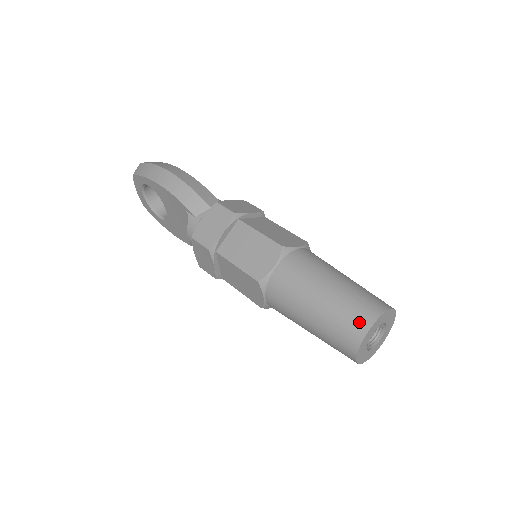
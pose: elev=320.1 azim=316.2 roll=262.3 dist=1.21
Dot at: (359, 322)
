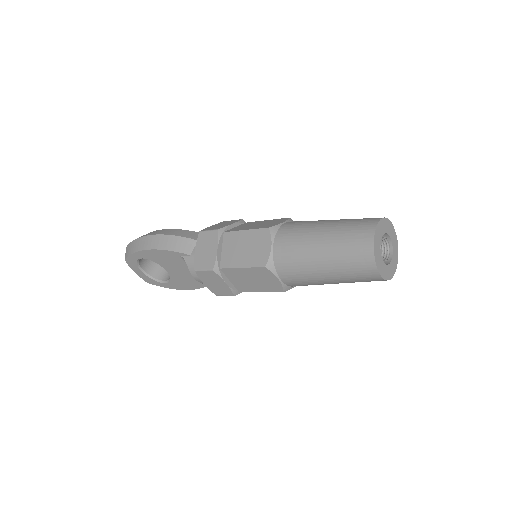
Dot at: (362, 241)
